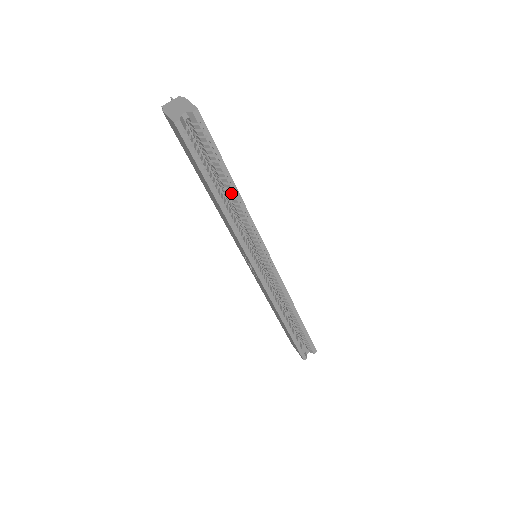
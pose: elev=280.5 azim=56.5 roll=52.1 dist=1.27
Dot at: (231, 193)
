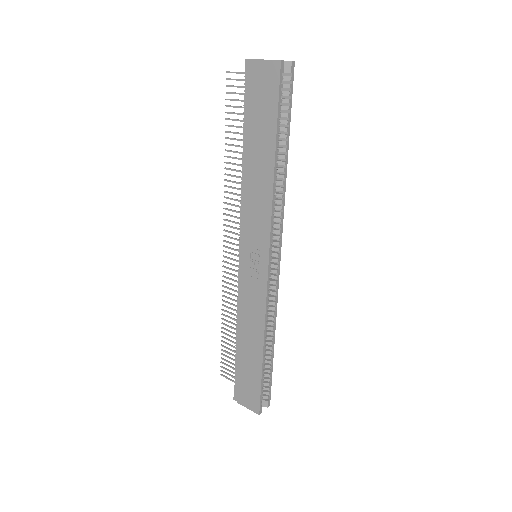
Dot at: (280, 161)
